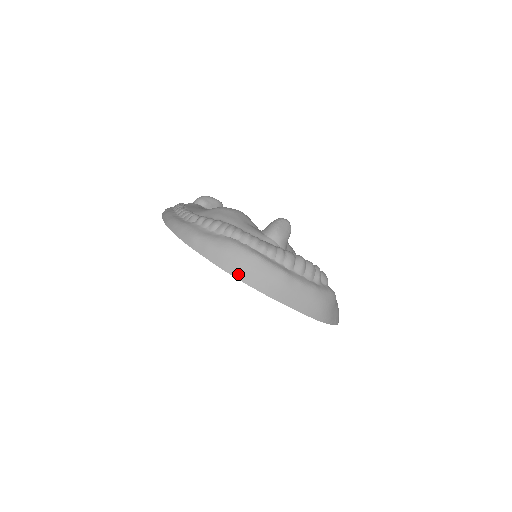
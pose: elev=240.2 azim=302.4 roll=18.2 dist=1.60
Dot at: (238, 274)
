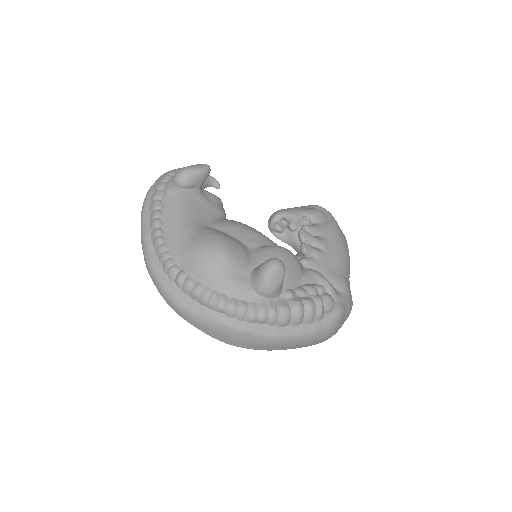
Dot at: (231, 343)
